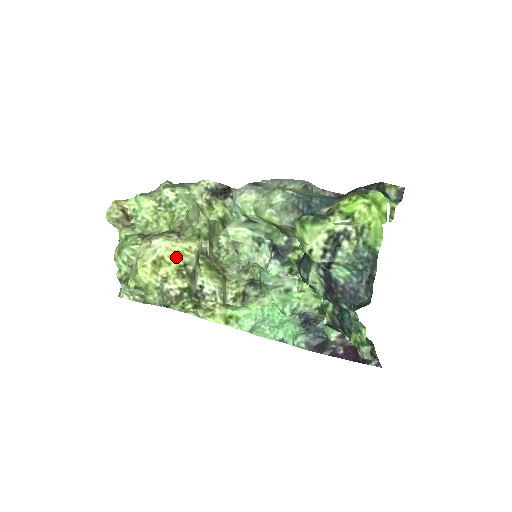
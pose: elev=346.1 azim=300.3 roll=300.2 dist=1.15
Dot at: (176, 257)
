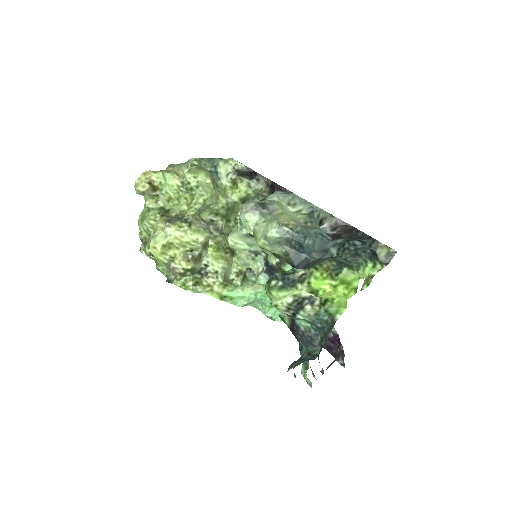
Dot at: (184, 245)
